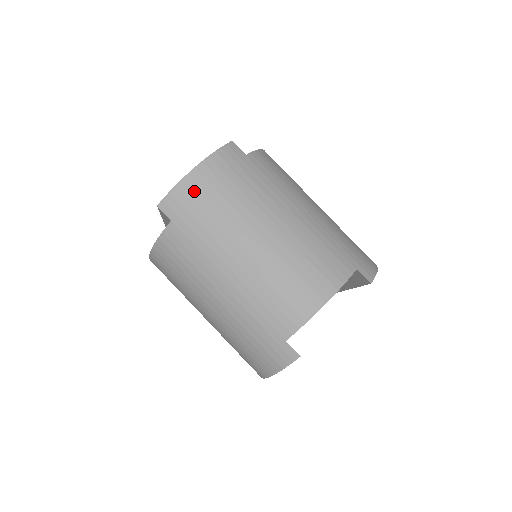
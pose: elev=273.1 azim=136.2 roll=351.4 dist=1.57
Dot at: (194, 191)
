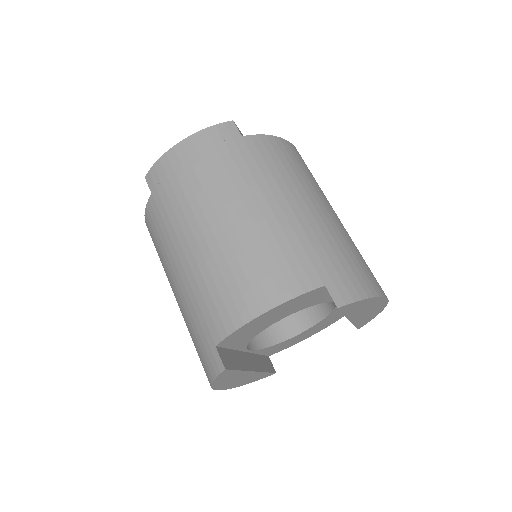
Dot at: (172, 165)
